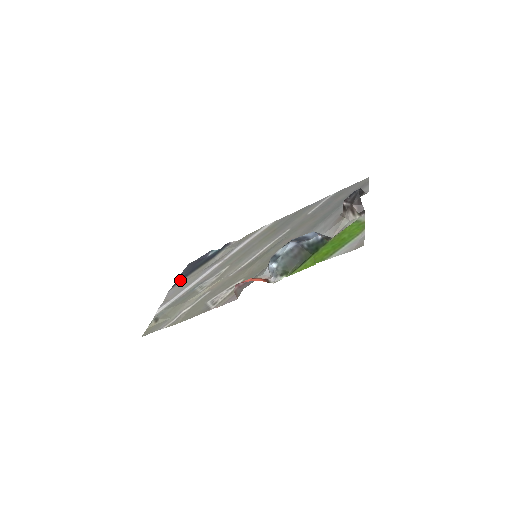
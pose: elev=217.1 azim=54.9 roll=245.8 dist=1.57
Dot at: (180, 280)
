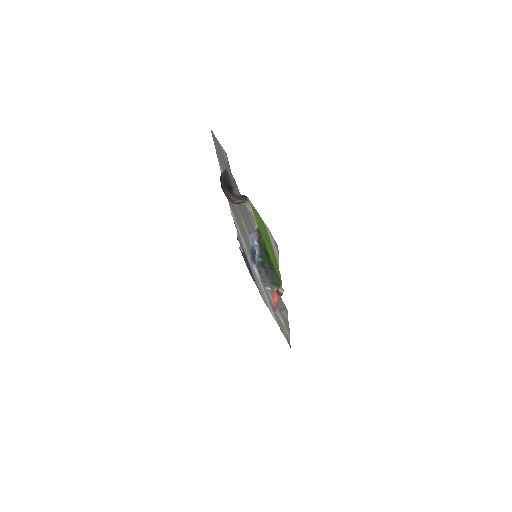
Dot at: occluded
